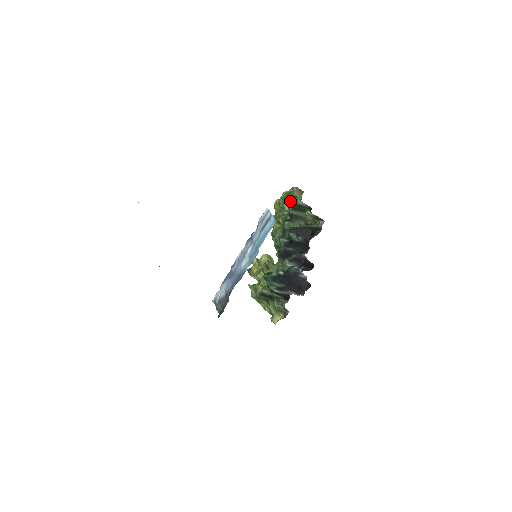
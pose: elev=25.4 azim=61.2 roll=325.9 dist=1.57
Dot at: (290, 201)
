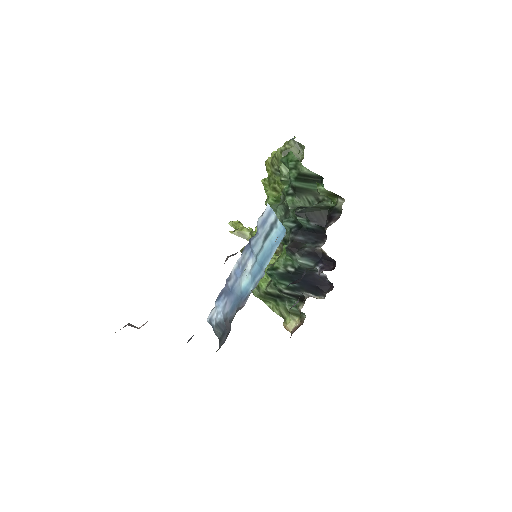
Dot at: (290, 168)
